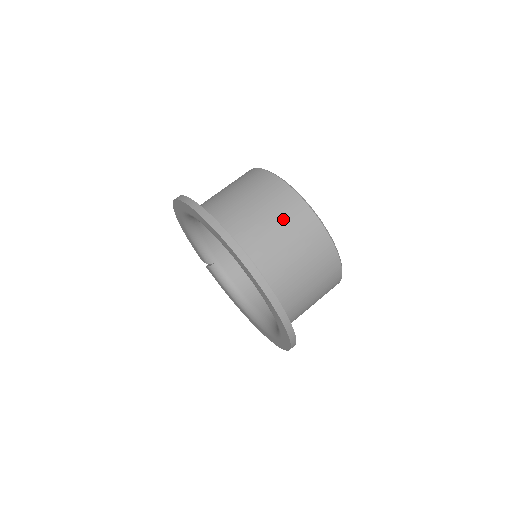
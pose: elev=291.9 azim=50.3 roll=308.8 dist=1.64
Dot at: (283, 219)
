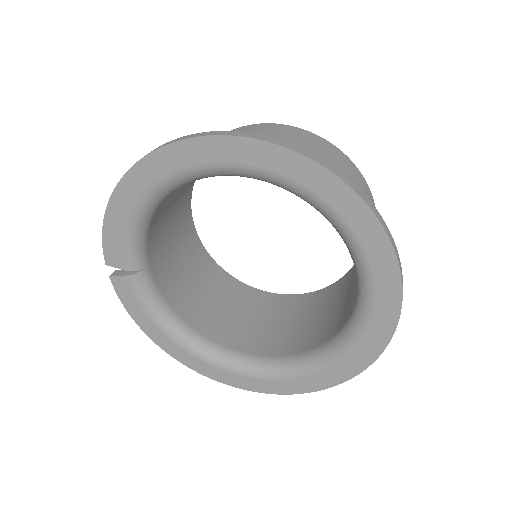
Dot at: occluded
